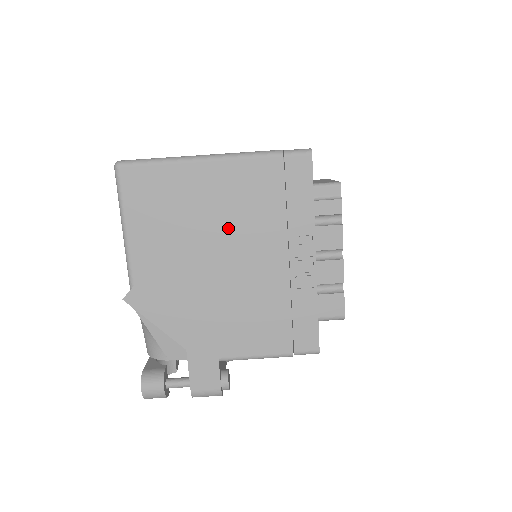
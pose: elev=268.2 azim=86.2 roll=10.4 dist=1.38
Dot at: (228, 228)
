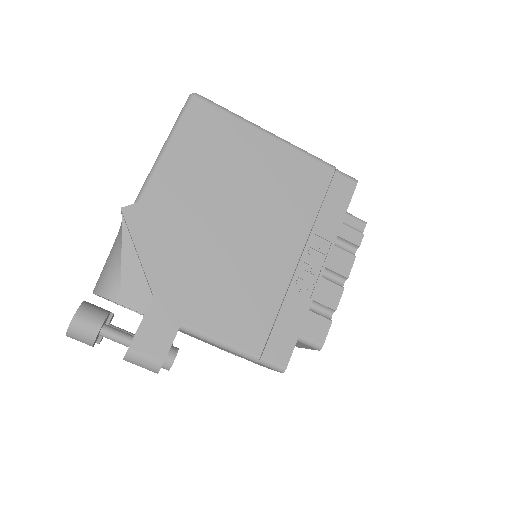
Dot at: (261, 200)
